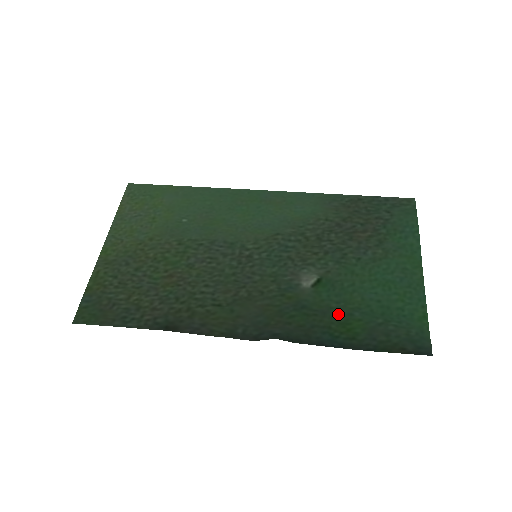
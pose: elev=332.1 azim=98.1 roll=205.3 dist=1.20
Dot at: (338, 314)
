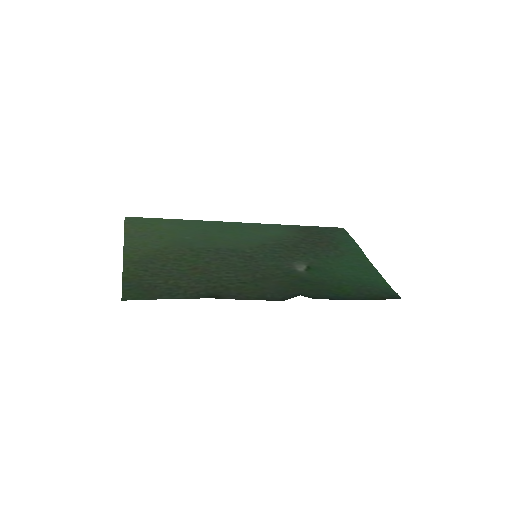
Dot at: (332, 283)
